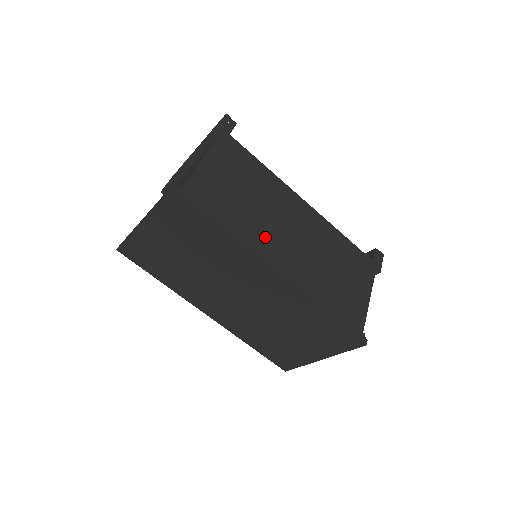
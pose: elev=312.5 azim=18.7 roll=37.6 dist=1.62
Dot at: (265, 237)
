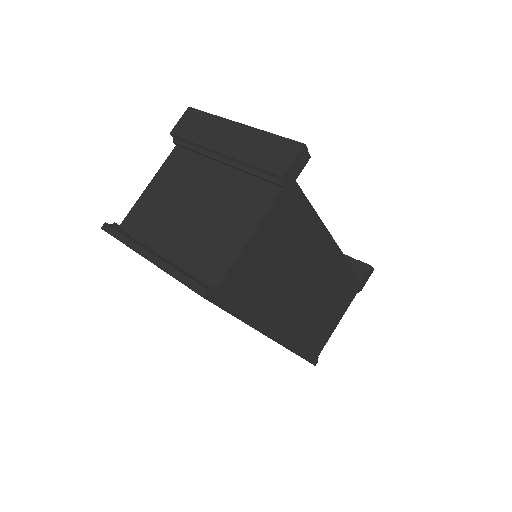
Dot at: (279, 307)
